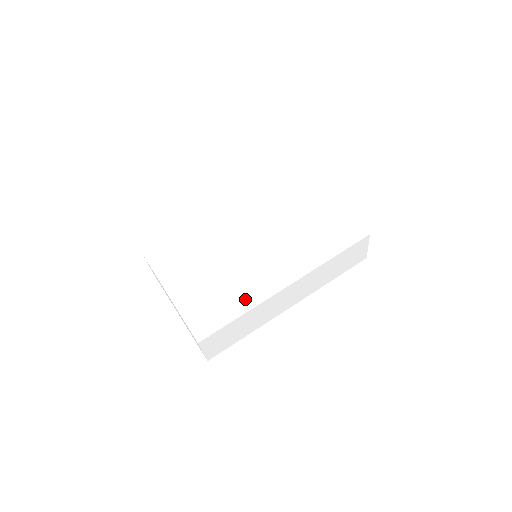
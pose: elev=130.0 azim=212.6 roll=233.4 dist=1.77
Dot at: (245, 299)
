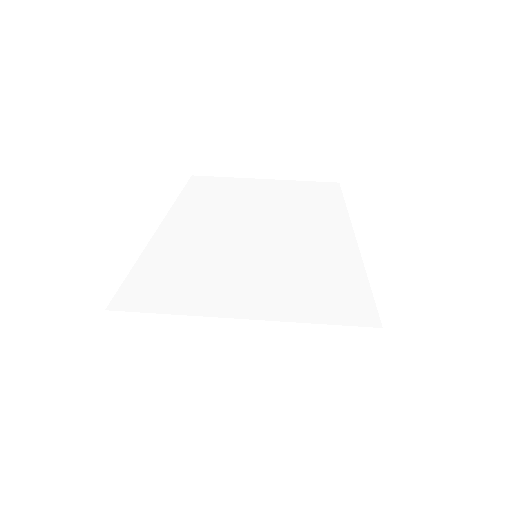
Dot at: (341, 262)
